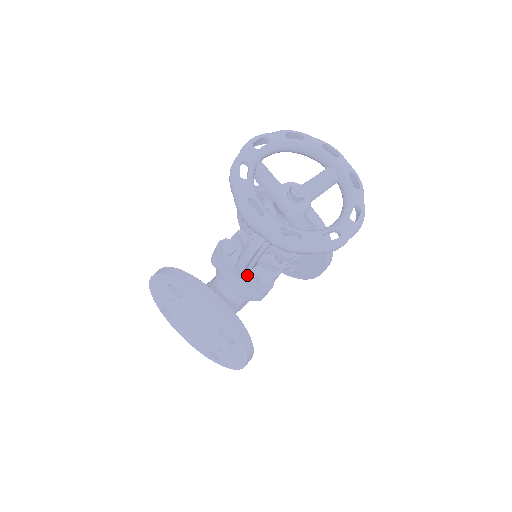
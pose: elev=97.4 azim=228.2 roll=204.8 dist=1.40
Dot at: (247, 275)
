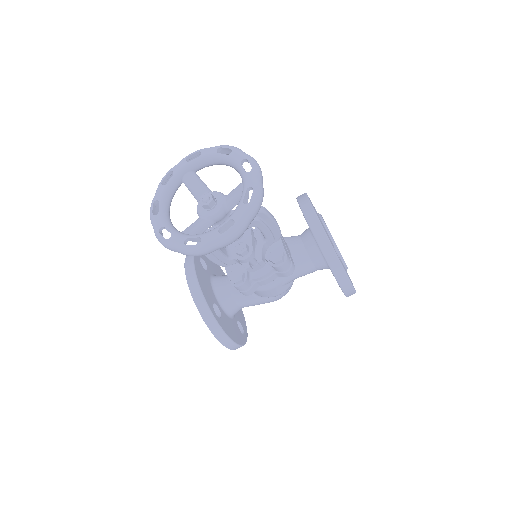
Dot at: (229, 269)
